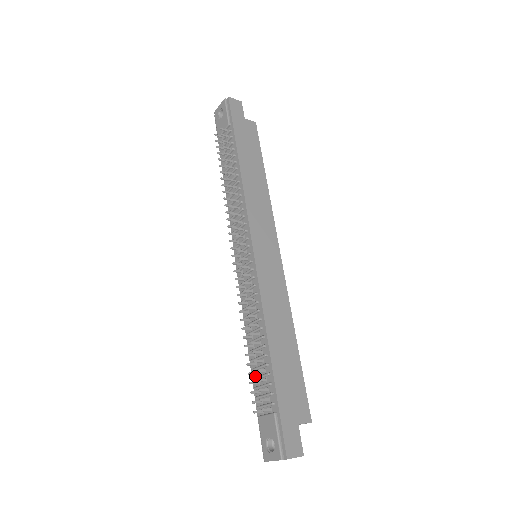
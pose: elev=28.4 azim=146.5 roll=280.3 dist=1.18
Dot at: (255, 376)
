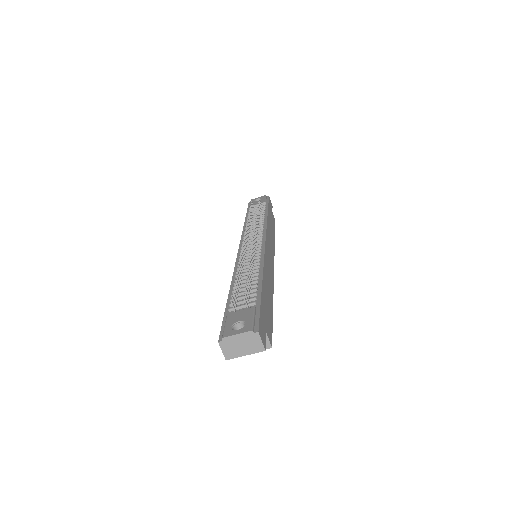
Dot at: occluded
